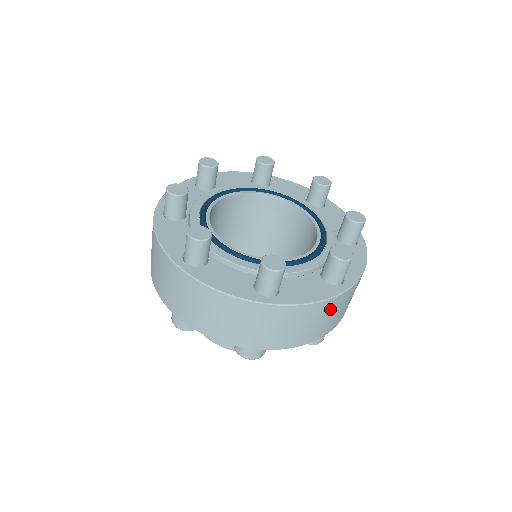
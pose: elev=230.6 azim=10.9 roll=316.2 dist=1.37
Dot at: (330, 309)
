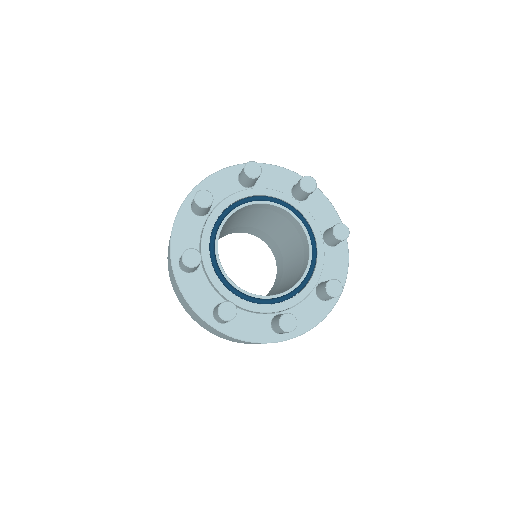
Dot at: occluded
